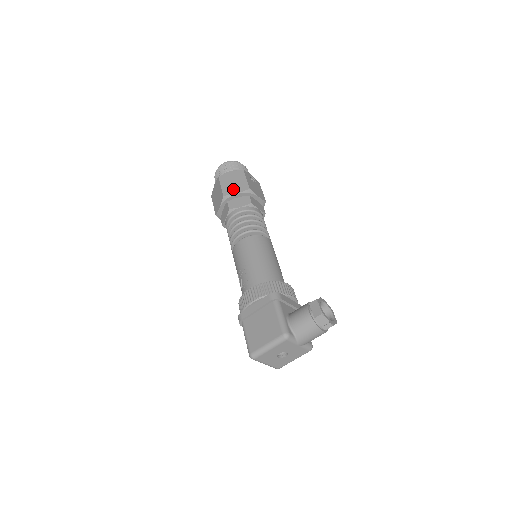
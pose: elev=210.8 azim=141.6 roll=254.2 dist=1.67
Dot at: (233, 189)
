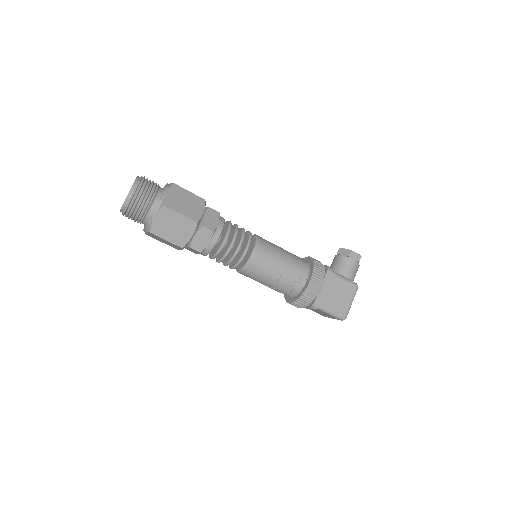
Dot at: (195, 210)
